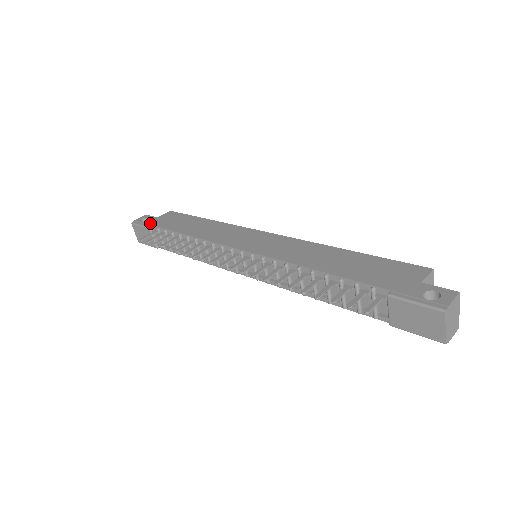
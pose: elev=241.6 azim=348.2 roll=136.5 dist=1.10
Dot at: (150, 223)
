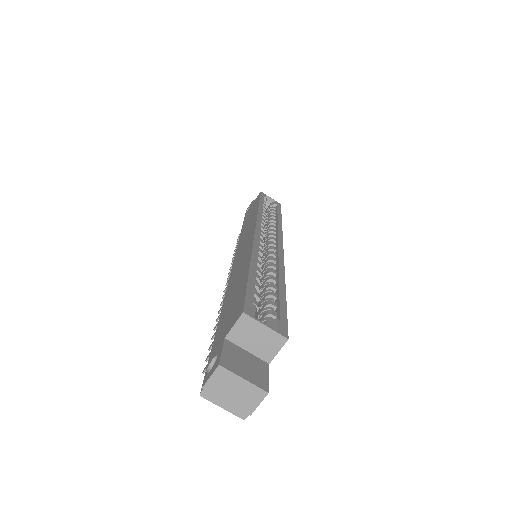
Dot at: (245, 215)
